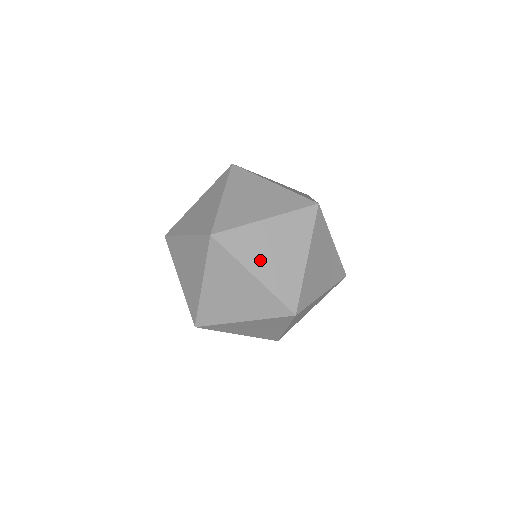
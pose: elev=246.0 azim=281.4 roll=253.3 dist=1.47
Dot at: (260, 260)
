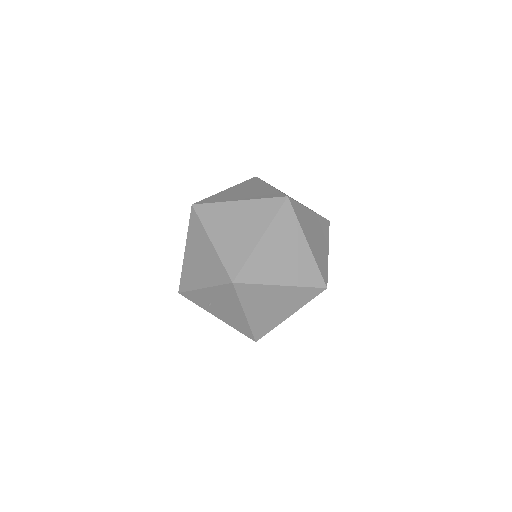
Dot at: (257, 308)
